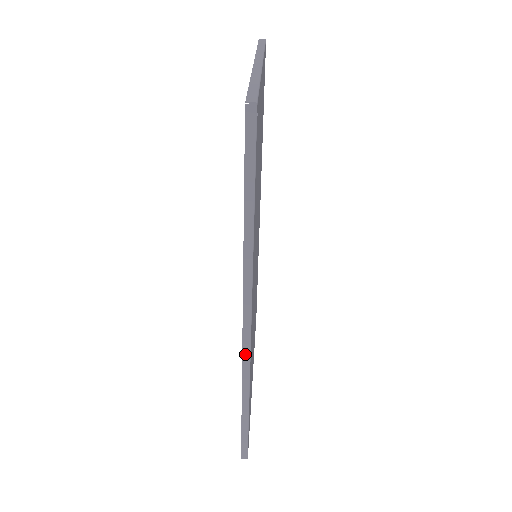
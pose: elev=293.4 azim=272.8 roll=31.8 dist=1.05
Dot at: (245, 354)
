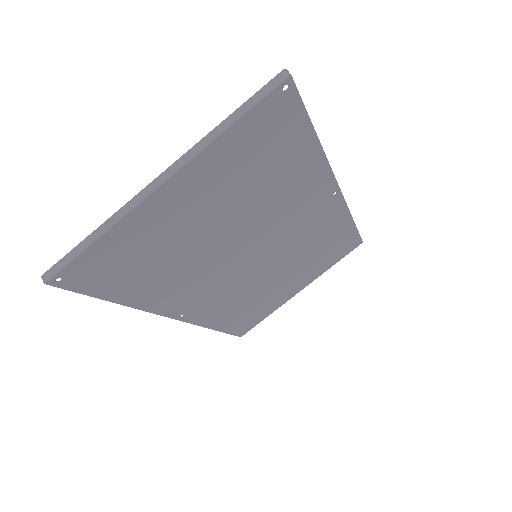
Dot at: occluded
